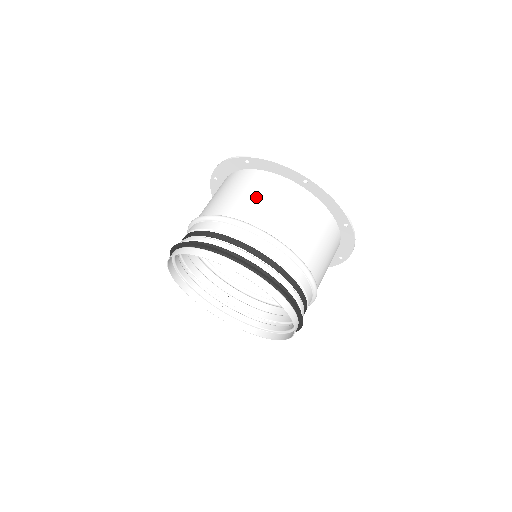
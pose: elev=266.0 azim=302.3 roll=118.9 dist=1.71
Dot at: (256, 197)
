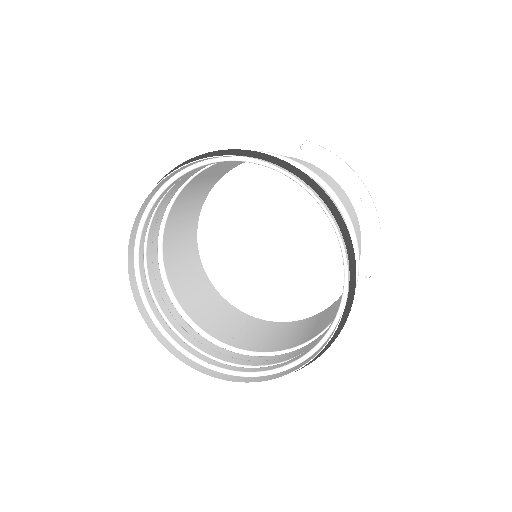
Dot at: occluded
